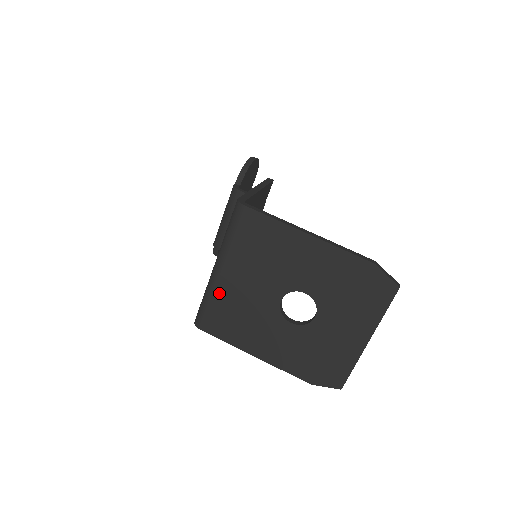
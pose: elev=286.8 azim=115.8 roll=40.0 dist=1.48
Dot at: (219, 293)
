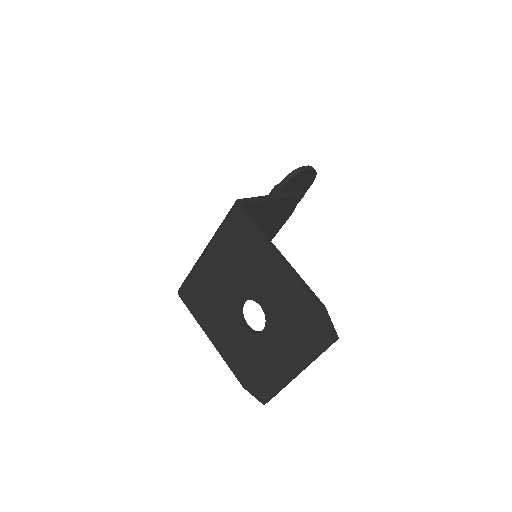
Dot at: (200, 273)
